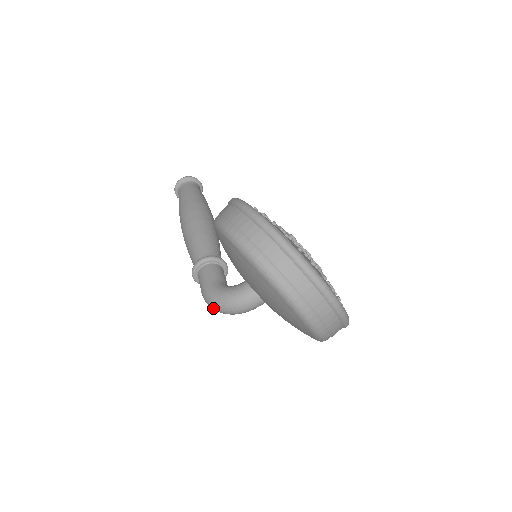
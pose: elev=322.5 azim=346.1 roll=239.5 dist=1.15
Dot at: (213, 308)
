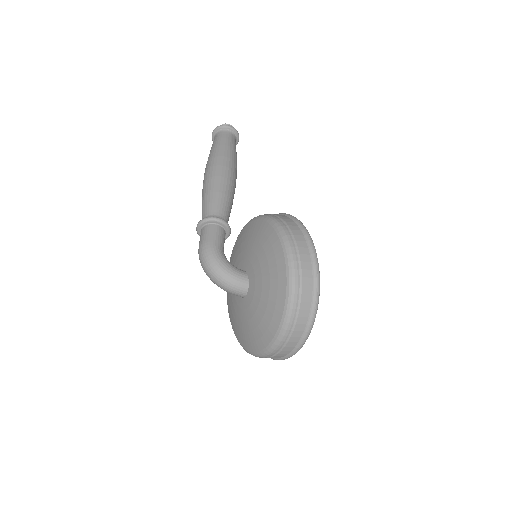
Dot at: (204, 264)
